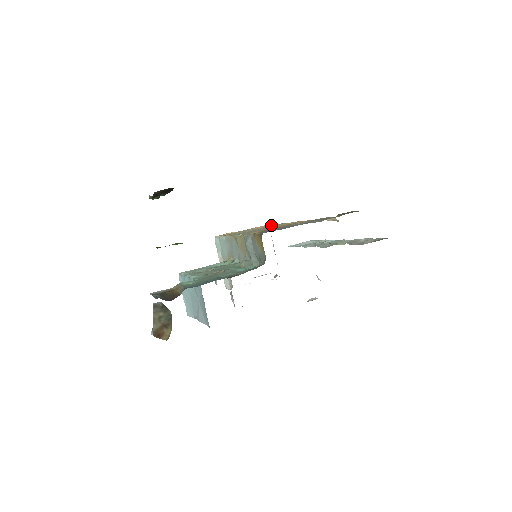
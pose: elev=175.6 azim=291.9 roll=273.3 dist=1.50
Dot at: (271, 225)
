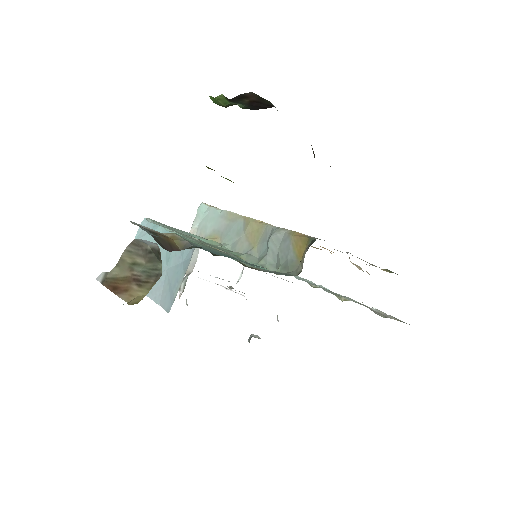
Dot at: occluded
